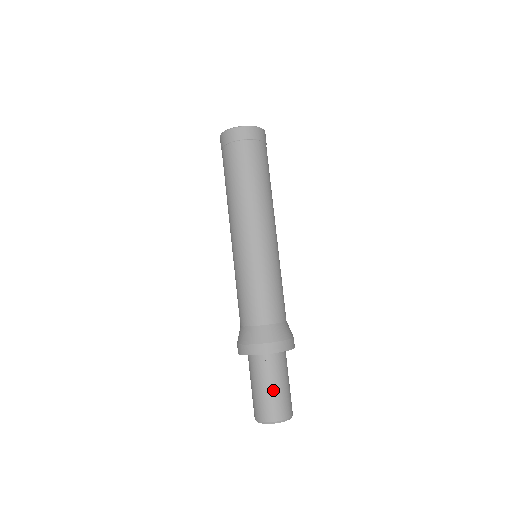
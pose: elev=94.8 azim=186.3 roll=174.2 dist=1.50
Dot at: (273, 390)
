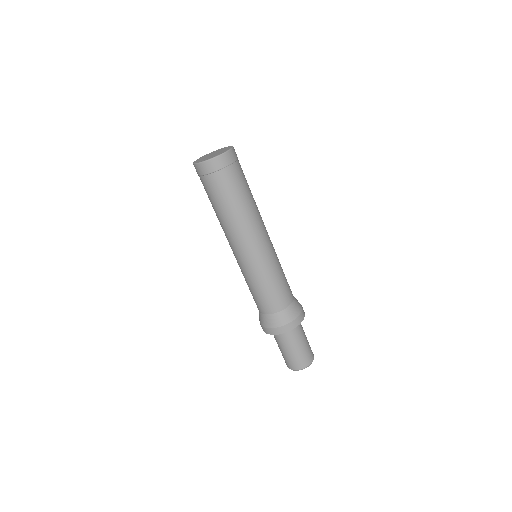
Dot at: (305, 344)
